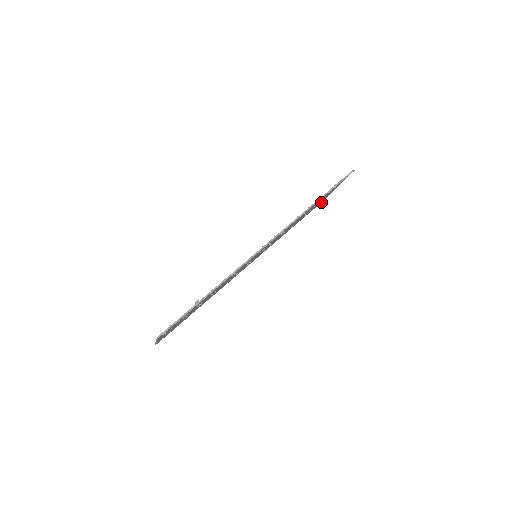
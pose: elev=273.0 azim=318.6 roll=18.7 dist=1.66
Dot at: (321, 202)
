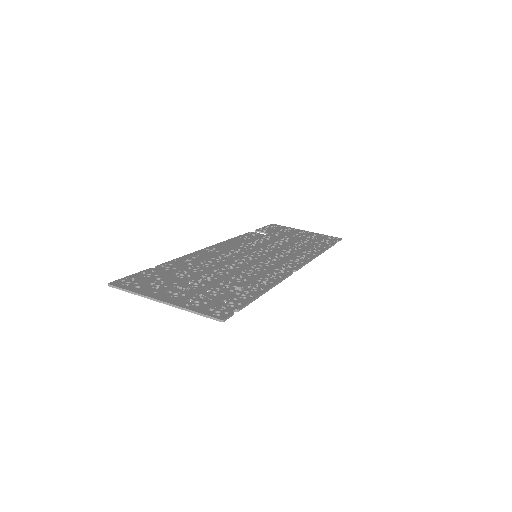
Dot at: (270, 225)
